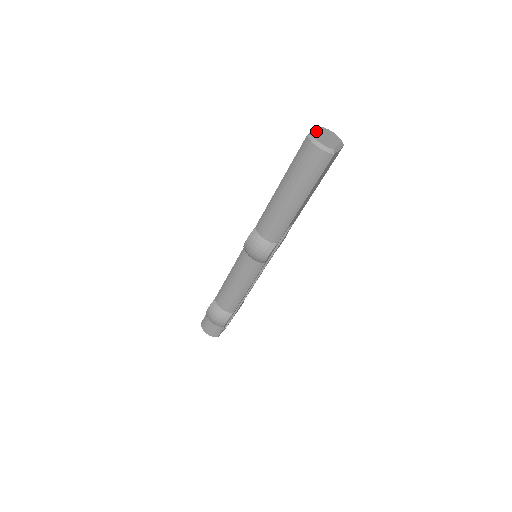
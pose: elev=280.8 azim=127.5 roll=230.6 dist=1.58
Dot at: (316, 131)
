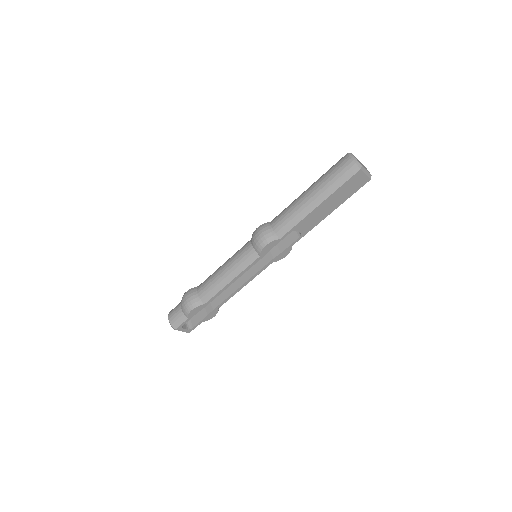
Dot at: occluded
